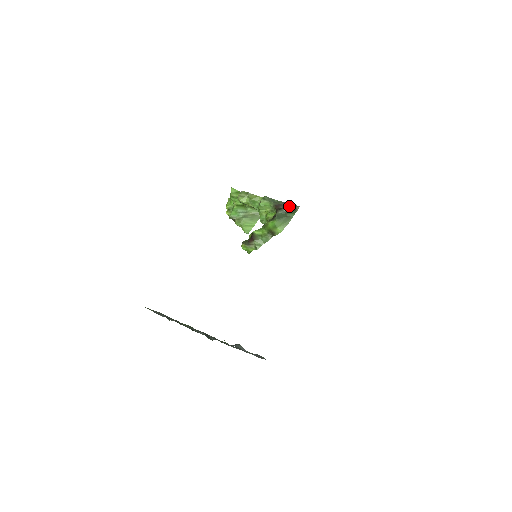
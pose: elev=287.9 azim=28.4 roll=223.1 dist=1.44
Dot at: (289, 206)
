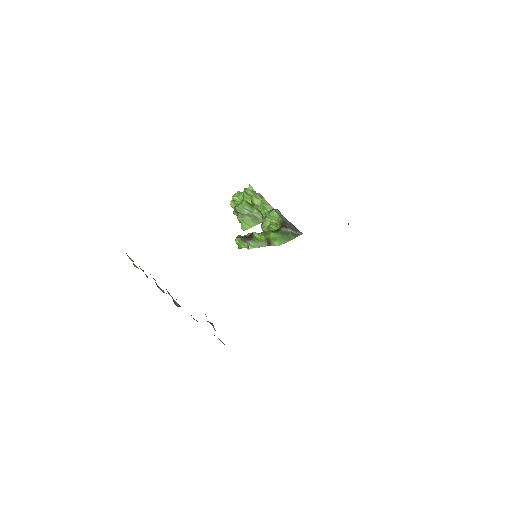
Dot at: (294, 228)
